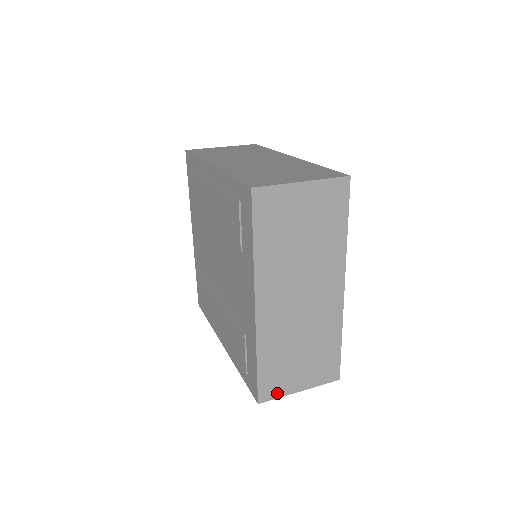
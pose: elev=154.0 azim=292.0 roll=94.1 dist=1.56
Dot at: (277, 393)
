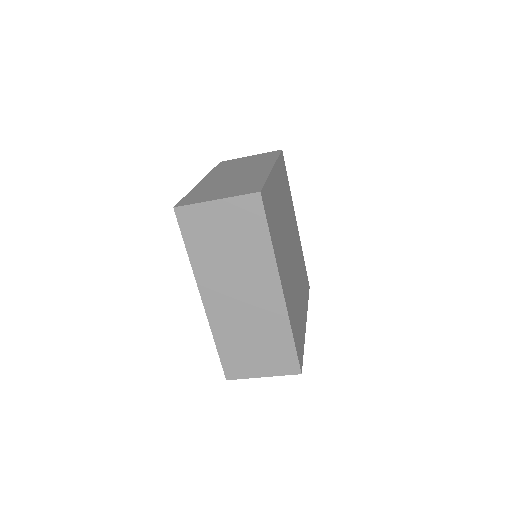
Dot at: (194, 202)
